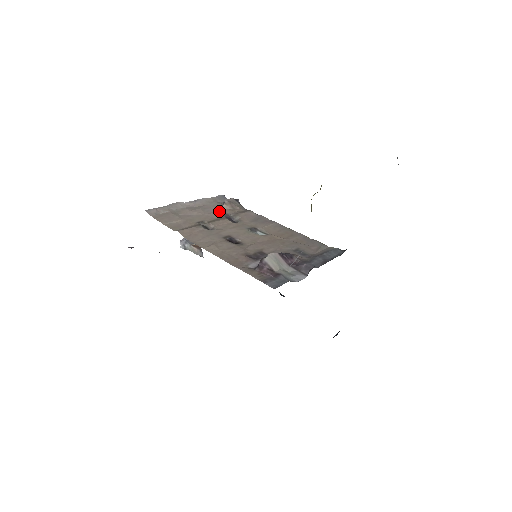
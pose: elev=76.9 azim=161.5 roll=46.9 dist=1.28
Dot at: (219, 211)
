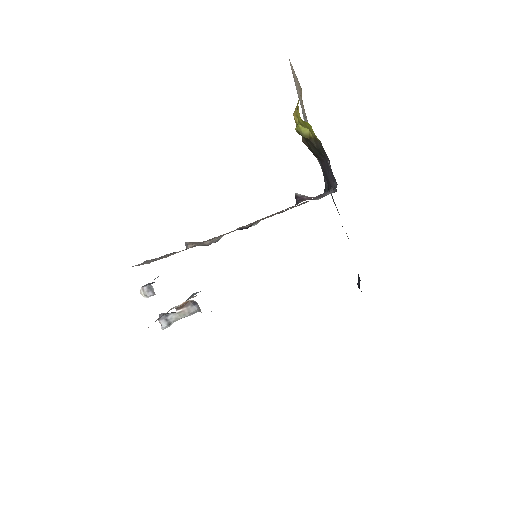
Dot at: occluded
